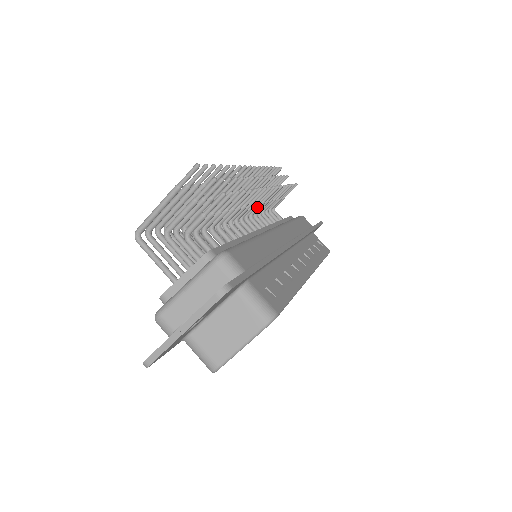
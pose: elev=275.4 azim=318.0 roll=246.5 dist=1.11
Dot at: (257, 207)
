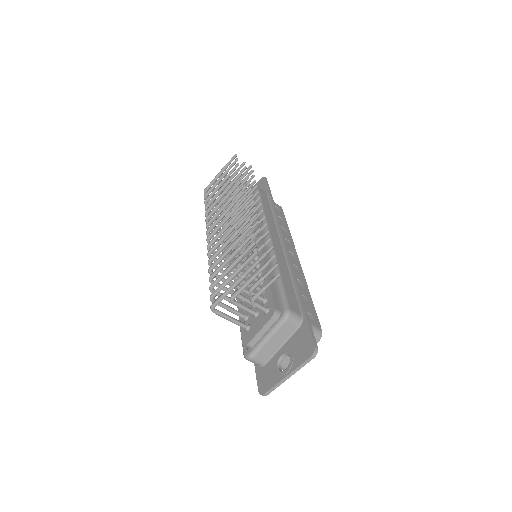
Dot at: occluded
